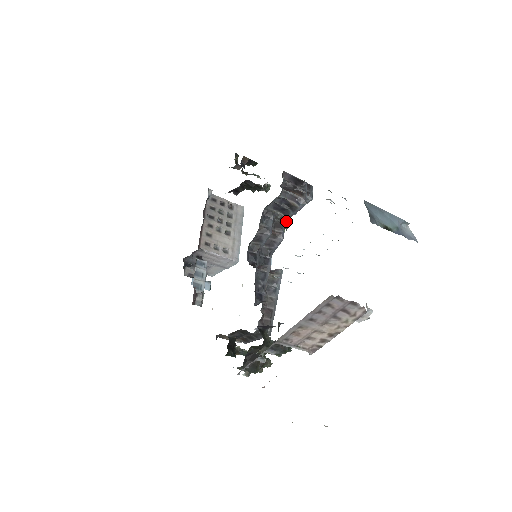
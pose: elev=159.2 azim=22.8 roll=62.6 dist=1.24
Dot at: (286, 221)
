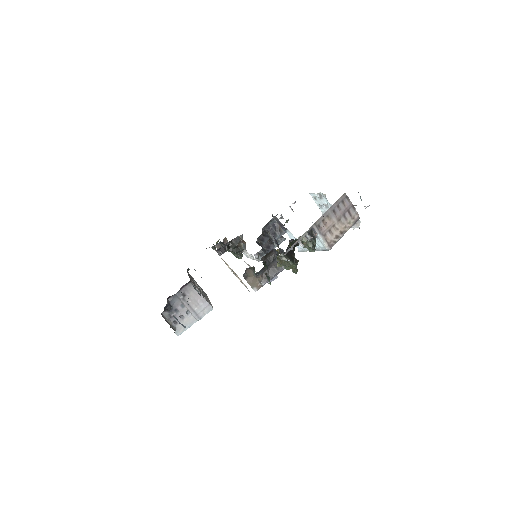
Dot at: occluded
